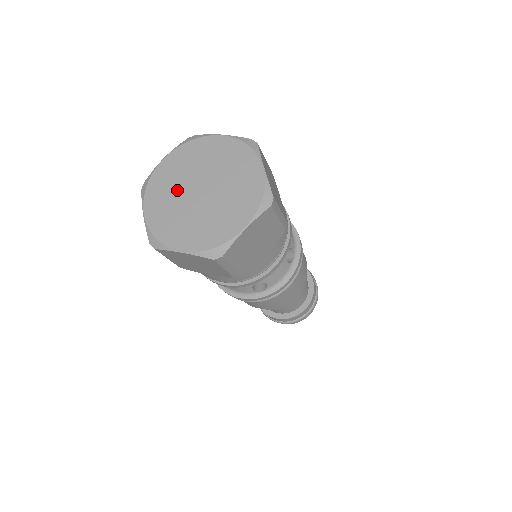
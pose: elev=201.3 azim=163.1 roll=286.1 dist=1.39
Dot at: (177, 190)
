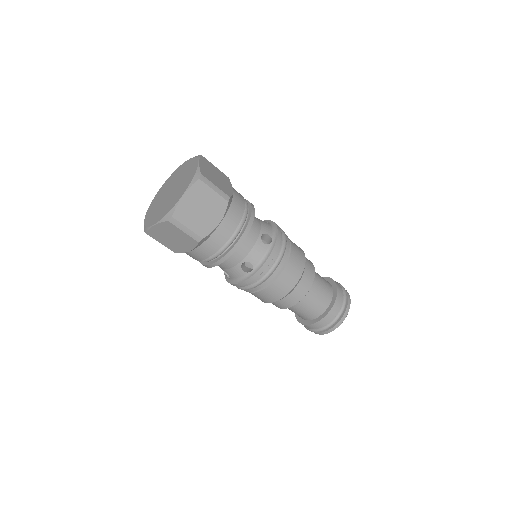
Dot at: (160, 206)
